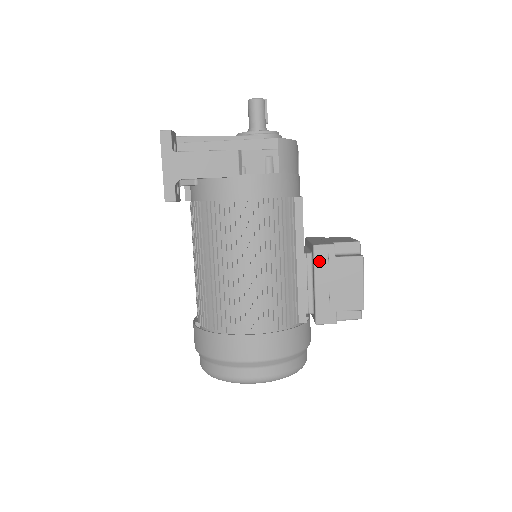
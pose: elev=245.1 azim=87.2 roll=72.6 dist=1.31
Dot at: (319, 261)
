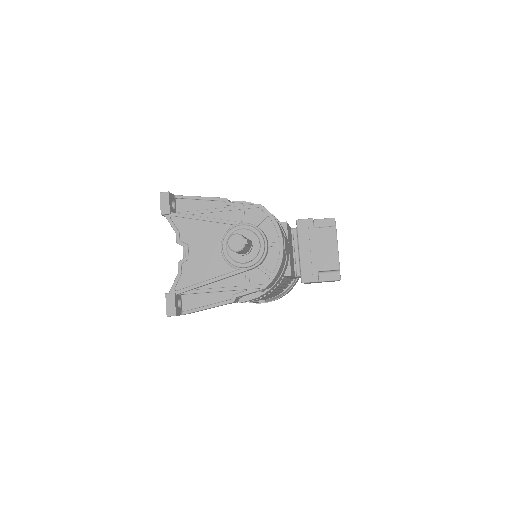
Dot at: occluded
